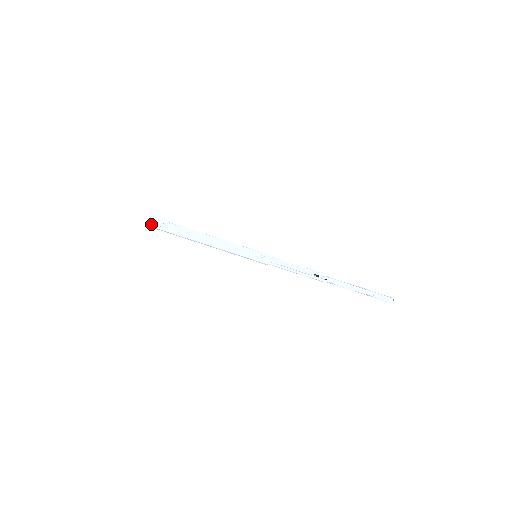
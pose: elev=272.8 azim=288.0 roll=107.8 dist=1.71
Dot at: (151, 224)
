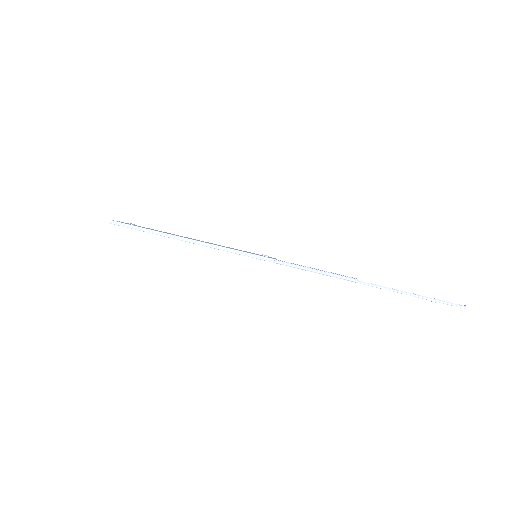
Dot at: (118, 221)
